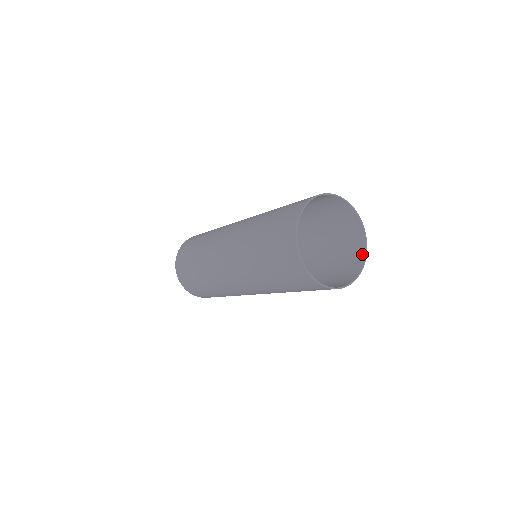
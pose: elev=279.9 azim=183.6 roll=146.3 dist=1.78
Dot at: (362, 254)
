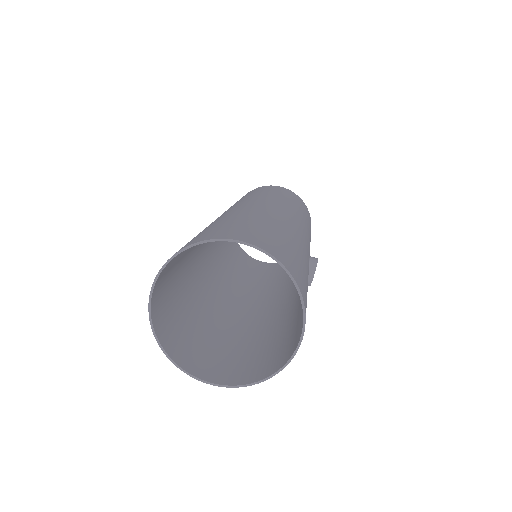
Dot at: (296, 343)
